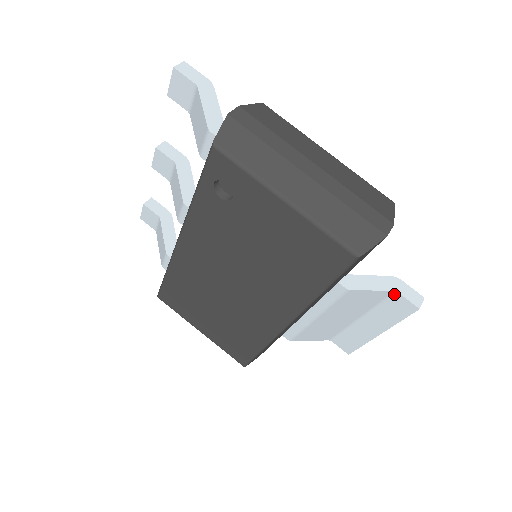
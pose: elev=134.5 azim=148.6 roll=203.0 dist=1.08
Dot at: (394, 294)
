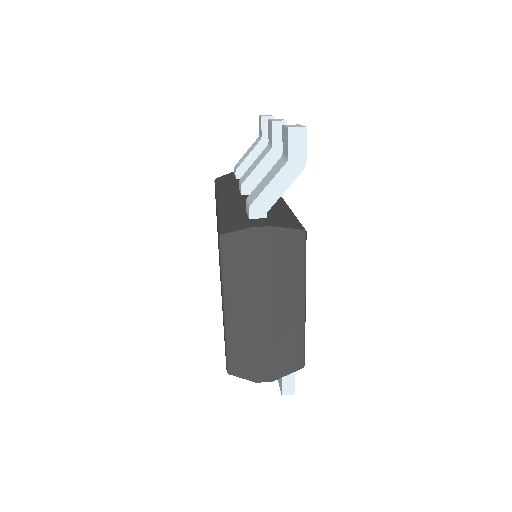
Dot at: occluded
